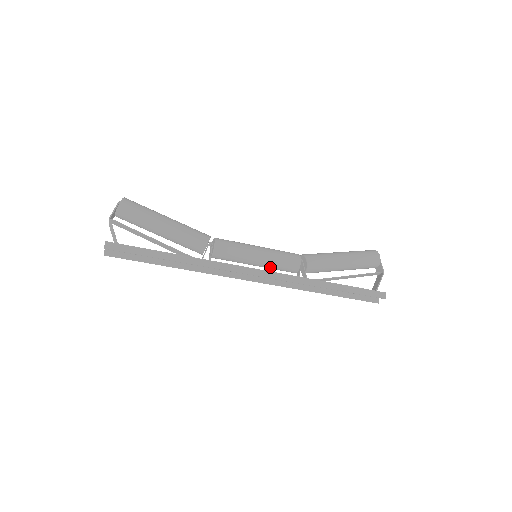
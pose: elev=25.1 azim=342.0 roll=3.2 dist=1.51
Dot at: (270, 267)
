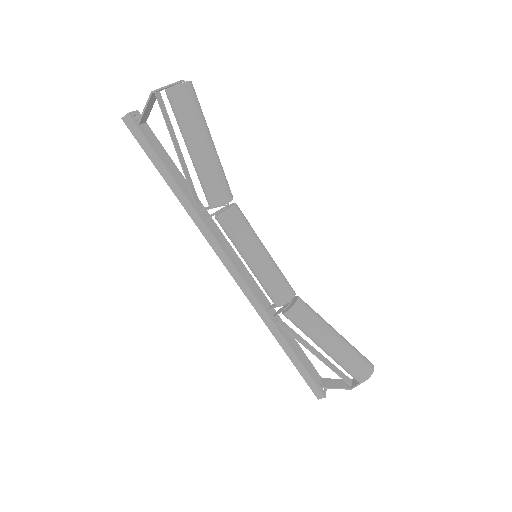
Dot at: occluded
